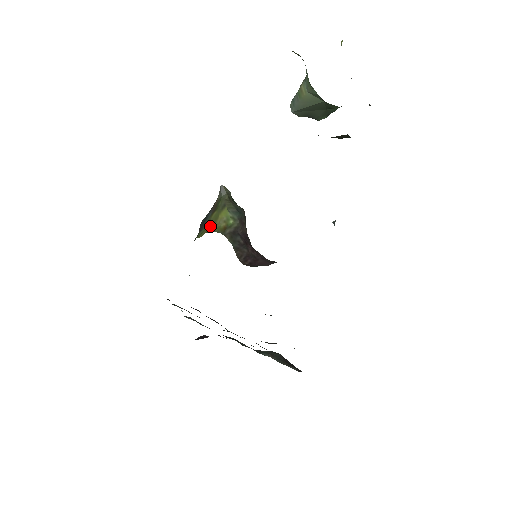
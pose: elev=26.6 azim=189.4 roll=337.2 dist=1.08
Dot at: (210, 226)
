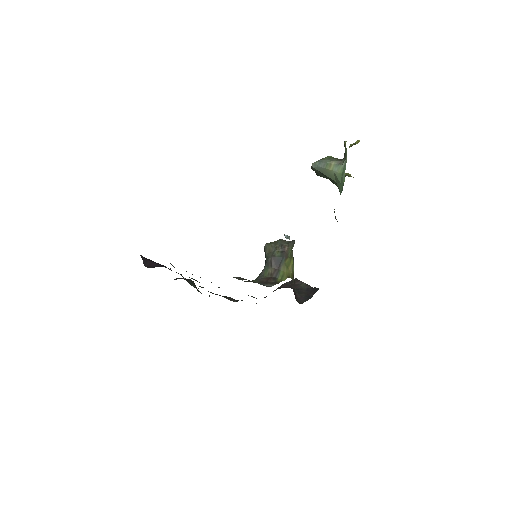
Dot at: (287, 271)
